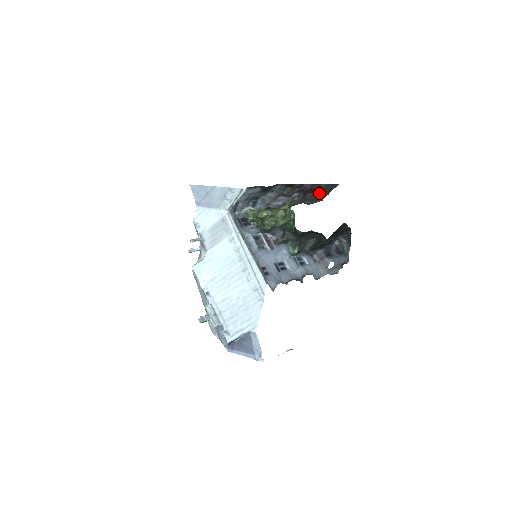
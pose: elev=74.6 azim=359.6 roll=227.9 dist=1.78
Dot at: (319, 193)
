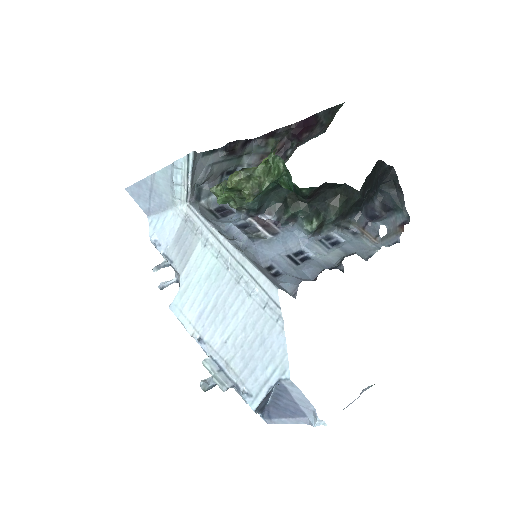
Dot at: (318, 126)
